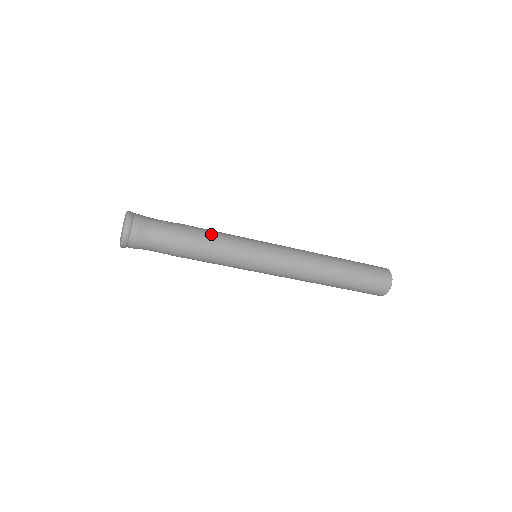
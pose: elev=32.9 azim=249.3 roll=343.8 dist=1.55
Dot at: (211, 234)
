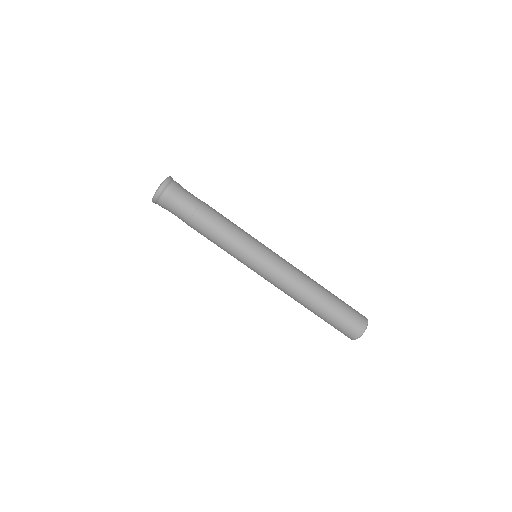
Dot at: occluded
